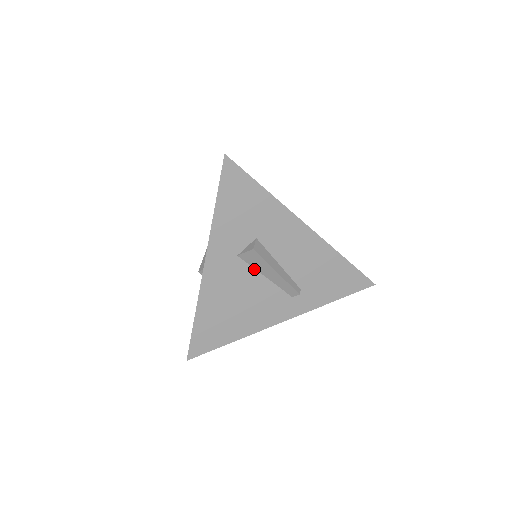
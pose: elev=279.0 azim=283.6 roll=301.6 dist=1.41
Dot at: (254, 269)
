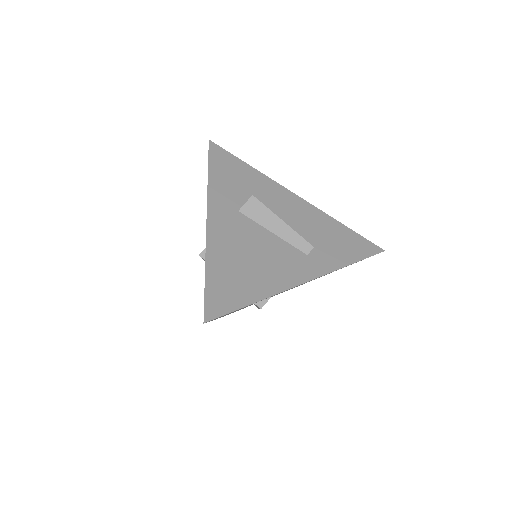
Dot at: (258, 225)
